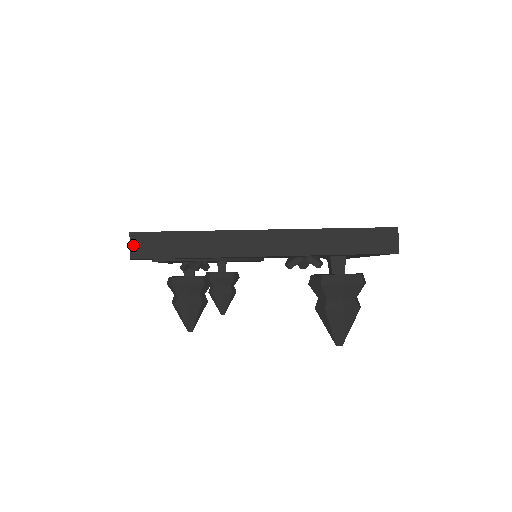
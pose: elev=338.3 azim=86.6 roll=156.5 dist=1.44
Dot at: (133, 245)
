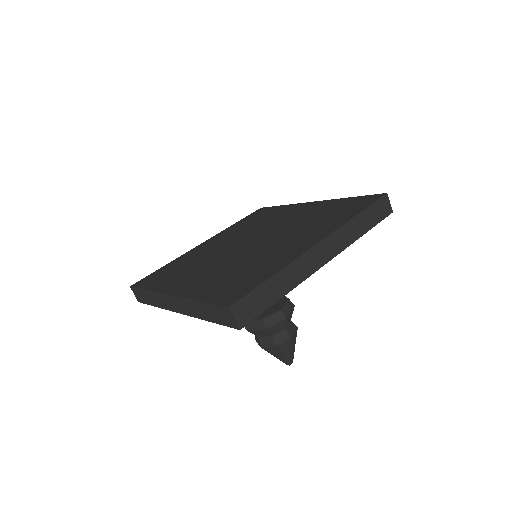
Dot at: (135, 294)
